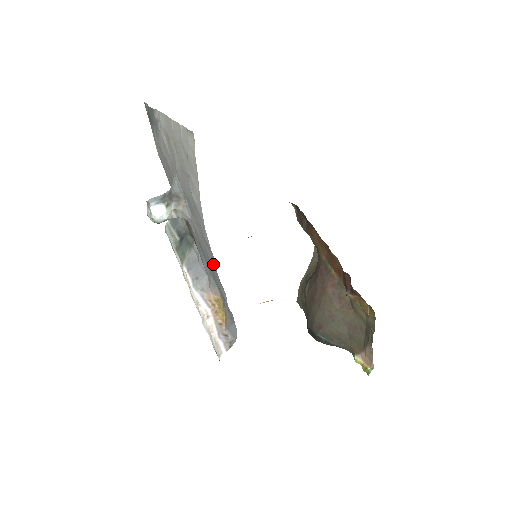
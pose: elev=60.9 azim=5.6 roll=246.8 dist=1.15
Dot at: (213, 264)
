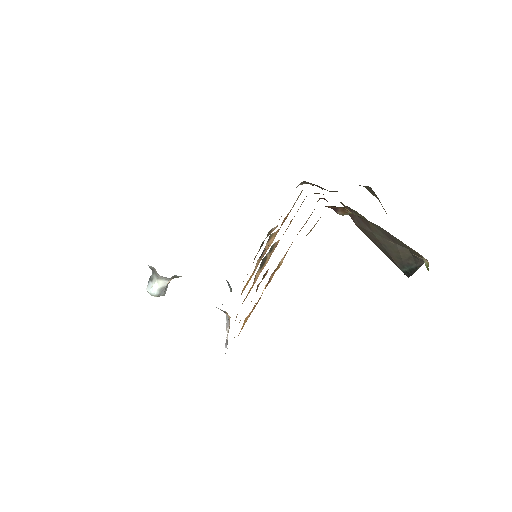
Dot at: occluded
